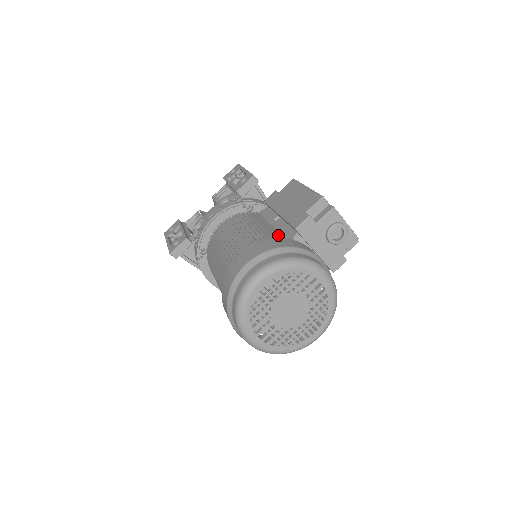
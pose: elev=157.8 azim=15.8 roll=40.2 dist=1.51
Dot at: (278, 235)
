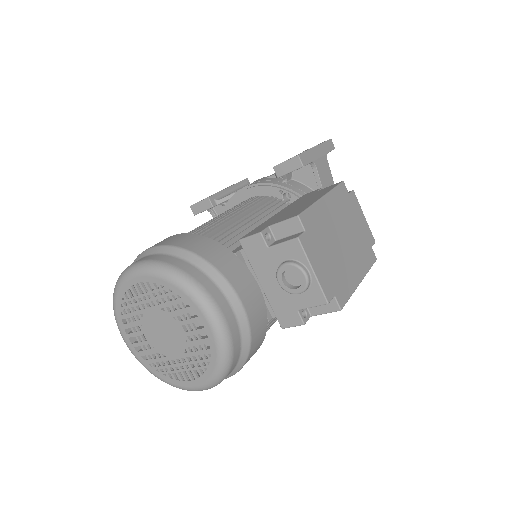
Dot at: occluded
